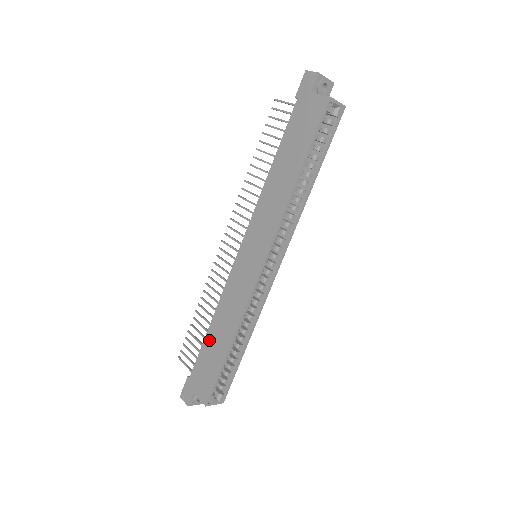
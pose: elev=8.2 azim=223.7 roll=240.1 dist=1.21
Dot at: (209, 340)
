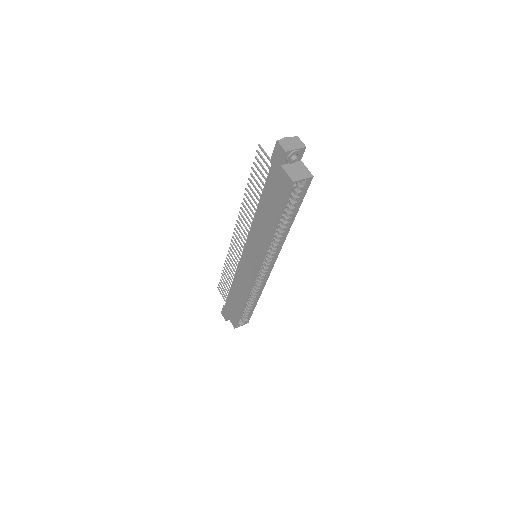
Dot at: (232, 294)
